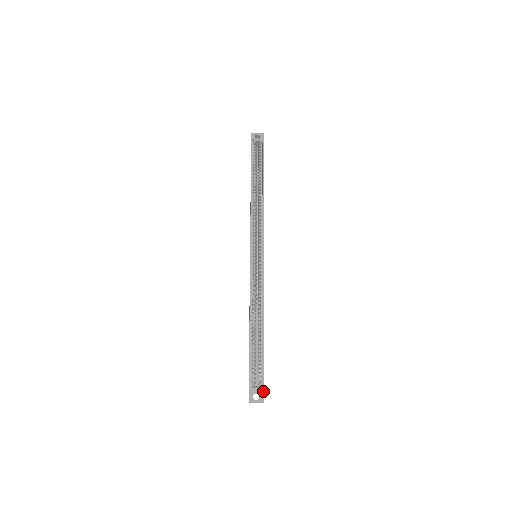
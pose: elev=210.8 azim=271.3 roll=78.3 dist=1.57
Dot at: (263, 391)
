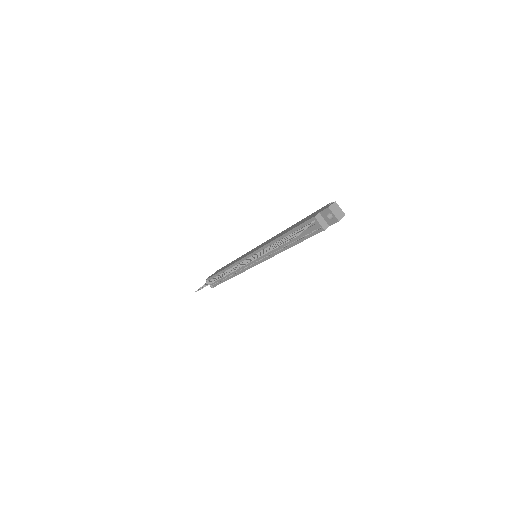
Dot at: occluded
